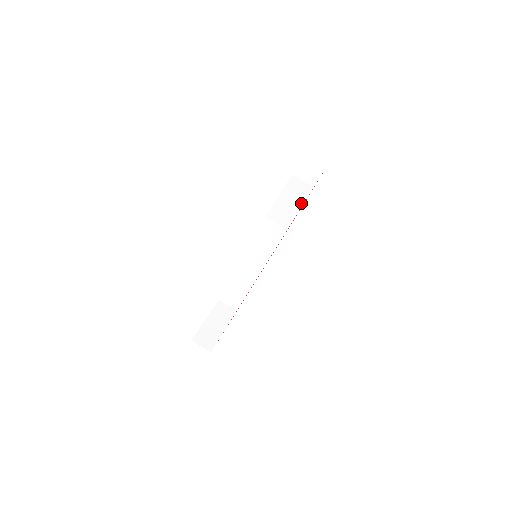
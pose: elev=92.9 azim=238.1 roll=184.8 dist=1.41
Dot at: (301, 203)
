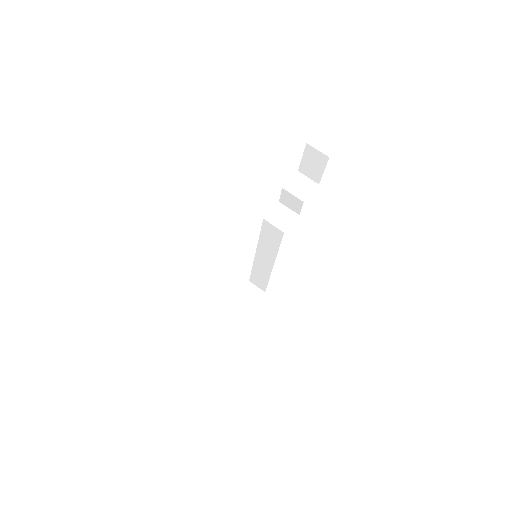
Dot at: (300, 204)
